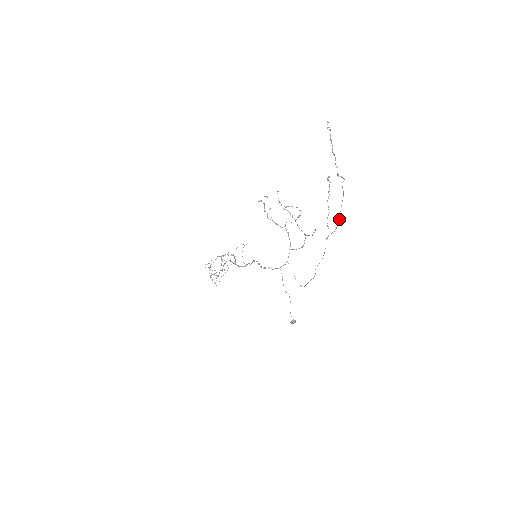
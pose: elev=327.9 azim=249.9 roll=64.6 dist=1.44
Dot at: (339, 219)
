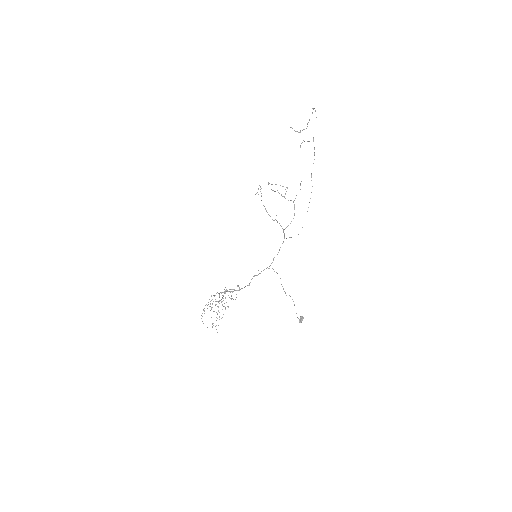
Dot at: occluded
